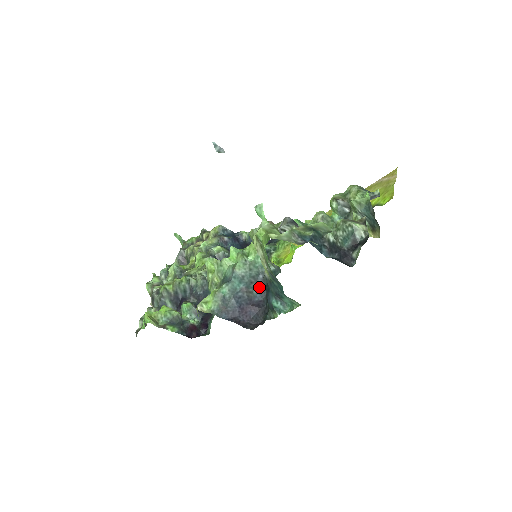
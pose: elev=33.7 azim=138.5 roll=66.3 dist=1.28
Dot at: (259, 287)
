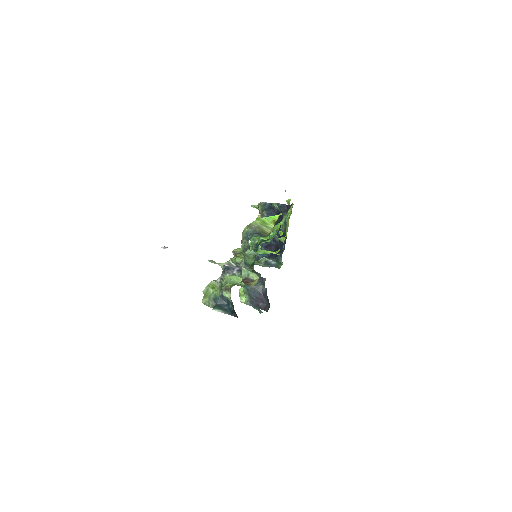
Dot at: (261, 282)
